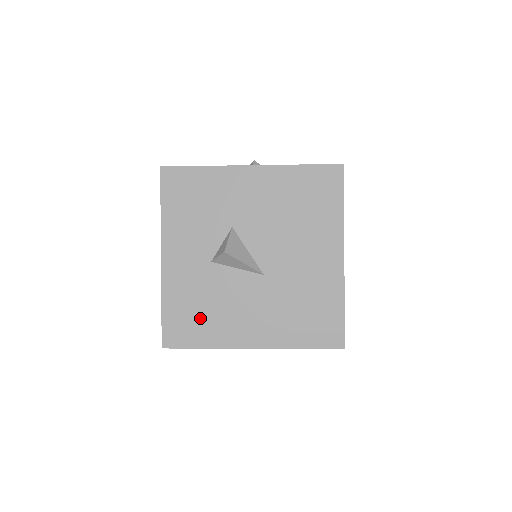
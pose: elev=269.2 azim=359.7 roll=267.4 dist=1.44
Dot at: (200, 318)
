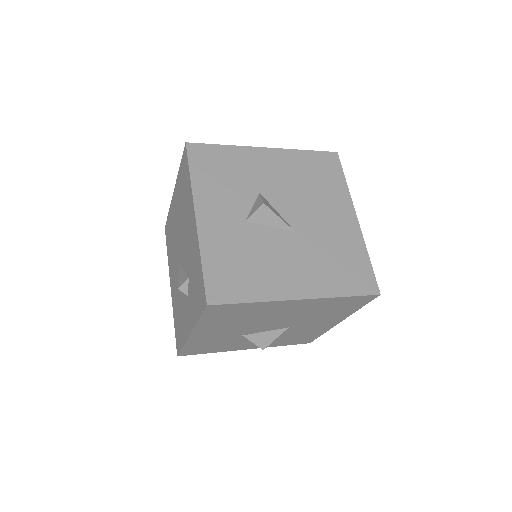
Dot at: (243, 272)
